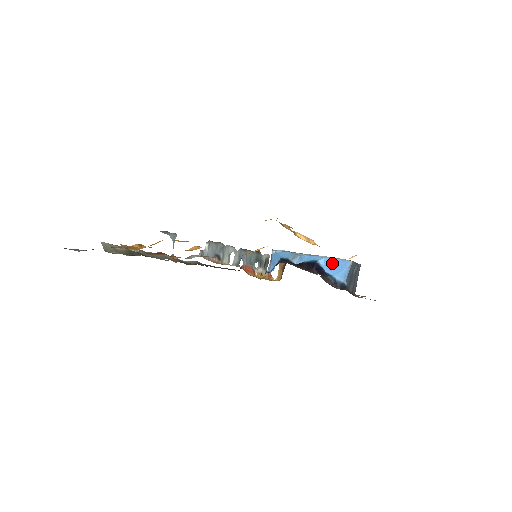
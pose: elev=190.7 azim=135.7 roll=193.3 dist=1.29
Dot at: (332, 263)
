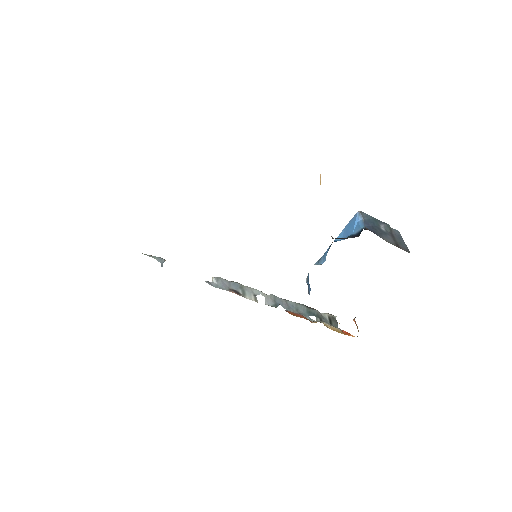
Dot at: (346, 230)
